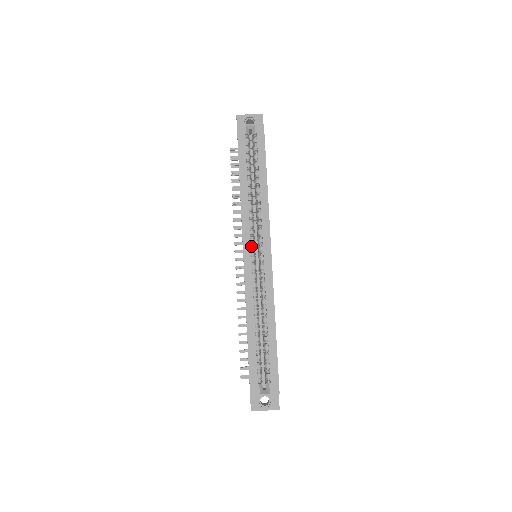
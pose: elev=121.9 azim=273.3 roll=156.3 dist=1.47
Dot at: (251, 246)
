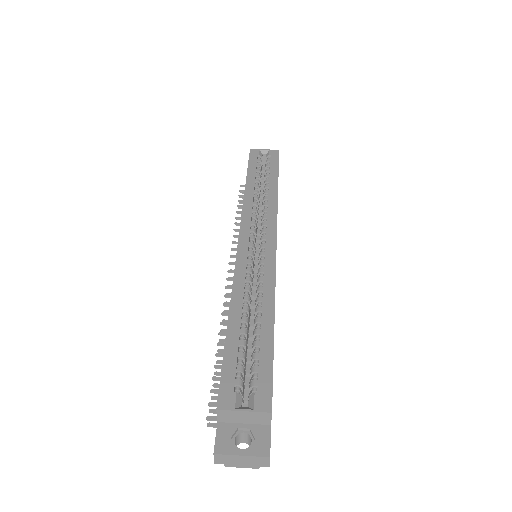
Dot at: (250, 235)
